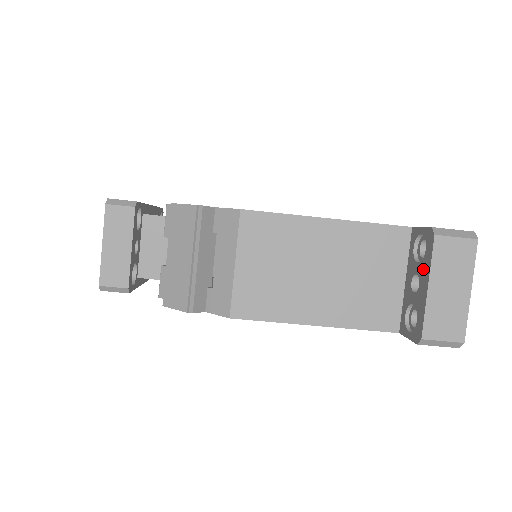
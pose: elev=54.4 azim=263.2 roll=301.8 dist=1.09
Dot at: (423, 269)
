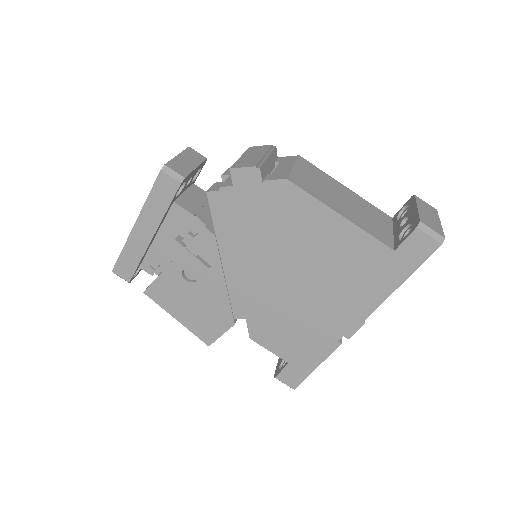
Dot at: (410, 210)
